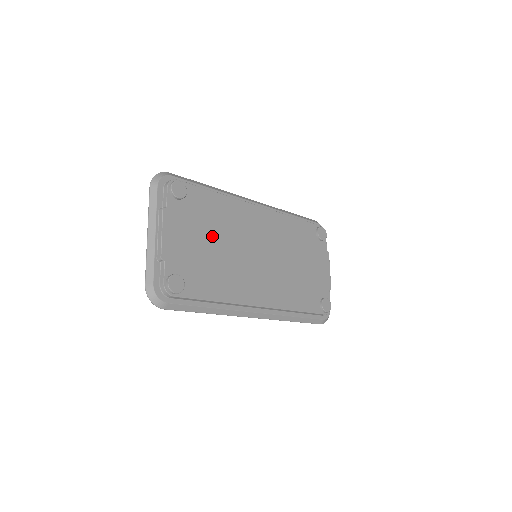
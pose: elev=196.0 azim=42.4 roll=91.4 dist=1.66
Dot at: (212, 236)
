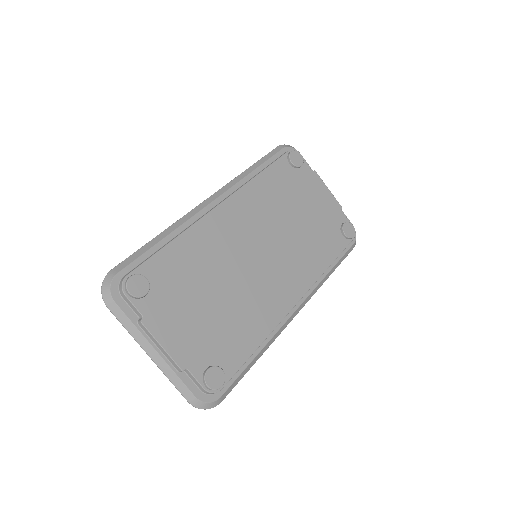
Dot at: (205, 291)
